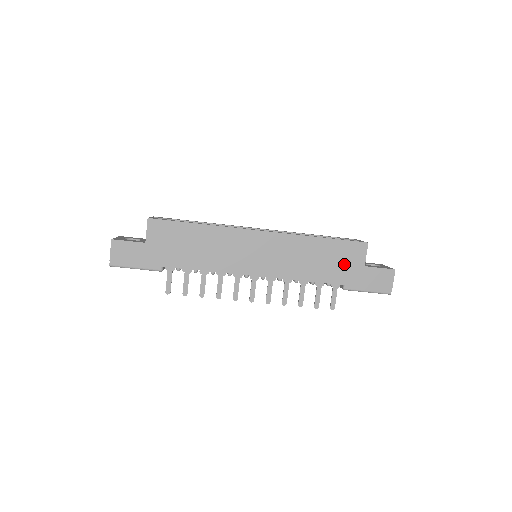
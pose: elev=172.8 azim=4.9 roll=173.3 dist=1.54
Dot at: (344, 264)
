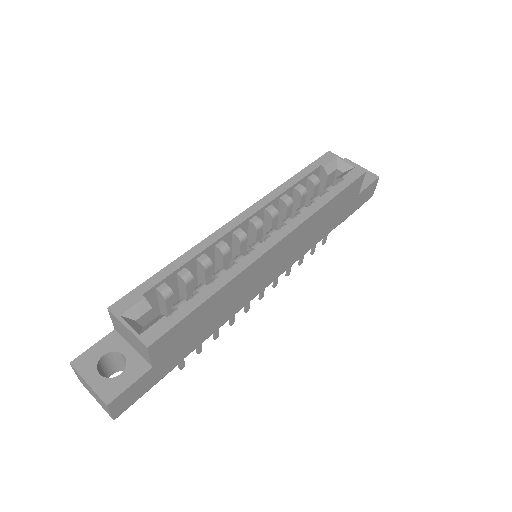
Dot at: (344, 207)
